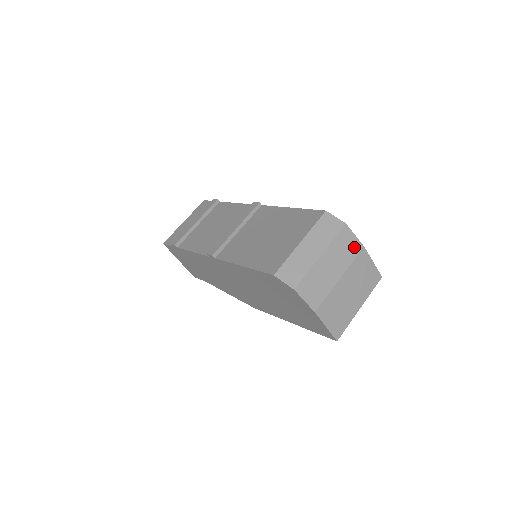
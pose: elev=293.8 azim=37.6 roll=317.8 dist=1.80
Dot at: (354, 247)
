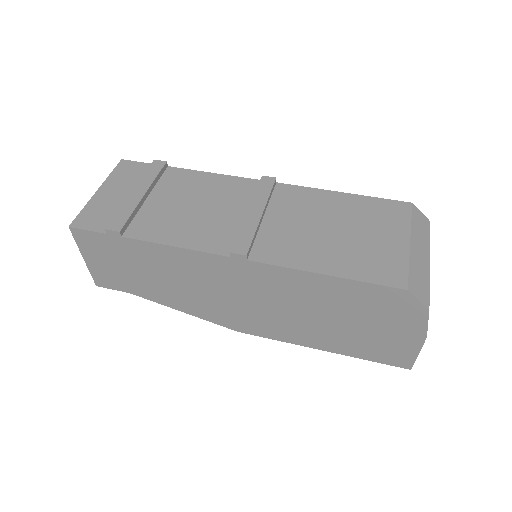
Dot at: occluded
